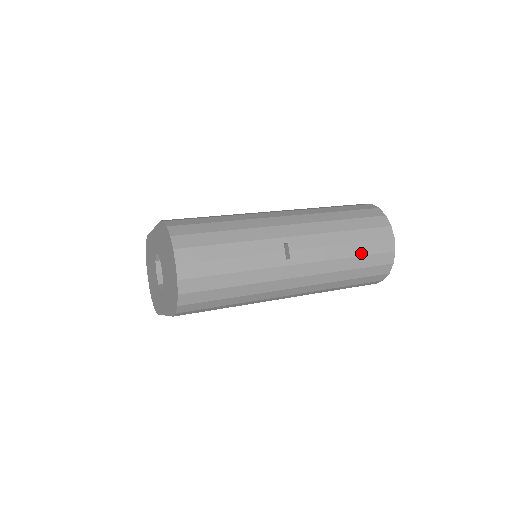
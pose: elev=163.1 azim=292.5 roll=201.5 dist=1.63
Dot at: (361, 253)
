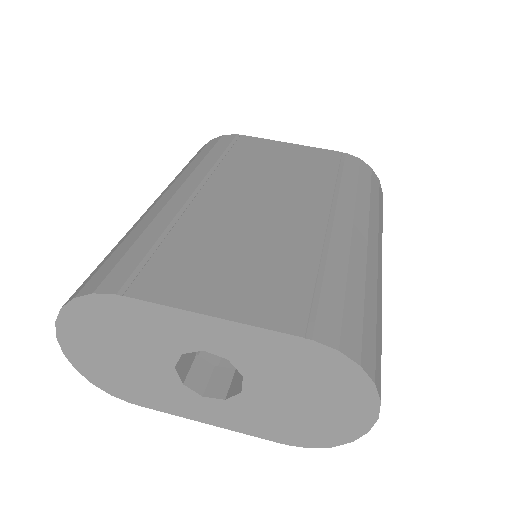
Dot at: occluded
